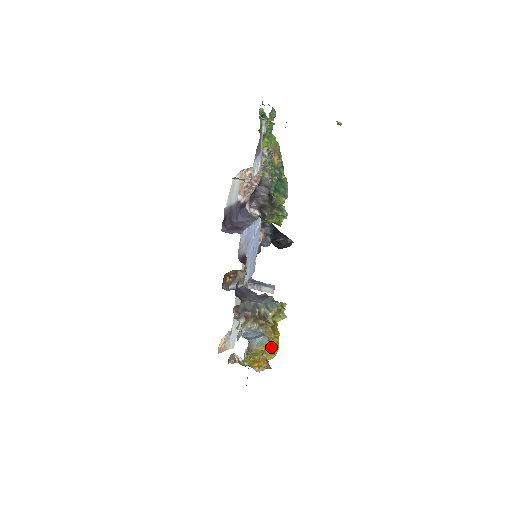
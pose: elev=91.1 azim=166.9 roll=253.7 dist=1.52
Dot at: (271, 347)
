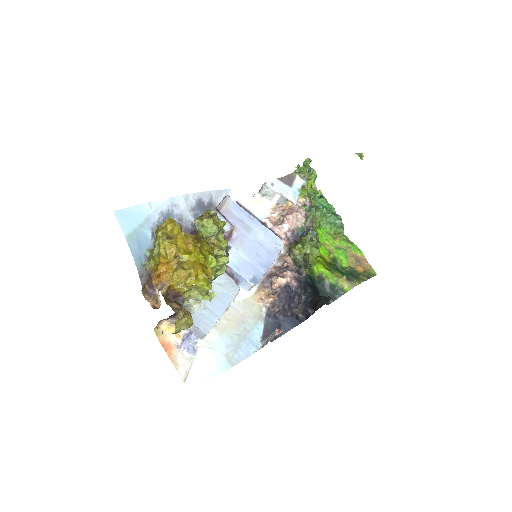
Dot at: (183, 254)
